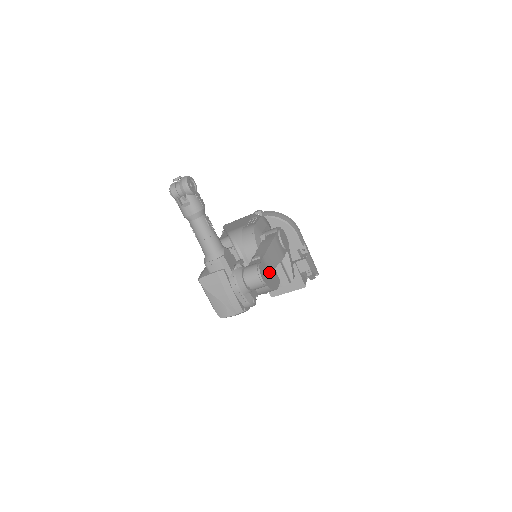
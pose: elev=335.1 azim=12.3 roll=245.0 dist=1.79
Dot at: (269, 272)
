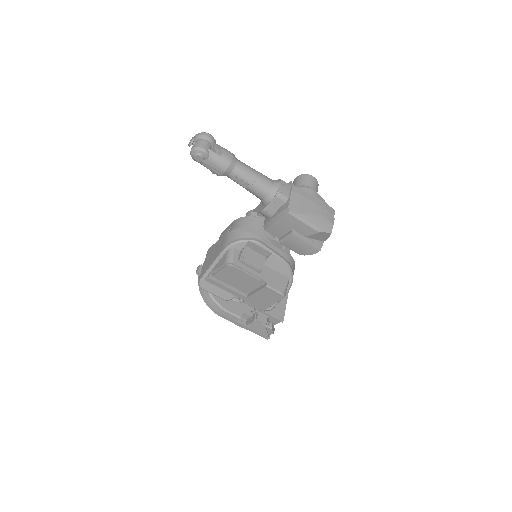
Dot at: occluded
